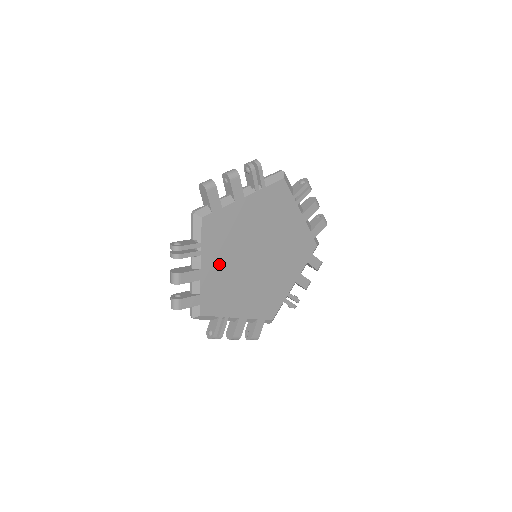
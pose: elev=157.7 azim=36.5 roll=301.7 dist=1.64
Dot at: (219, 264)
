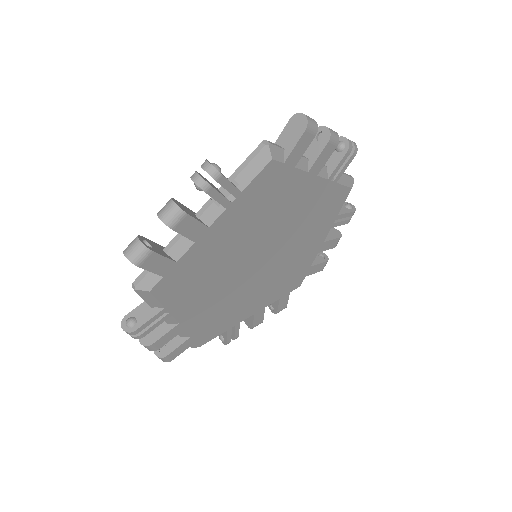
Dot at: (228, 237)
